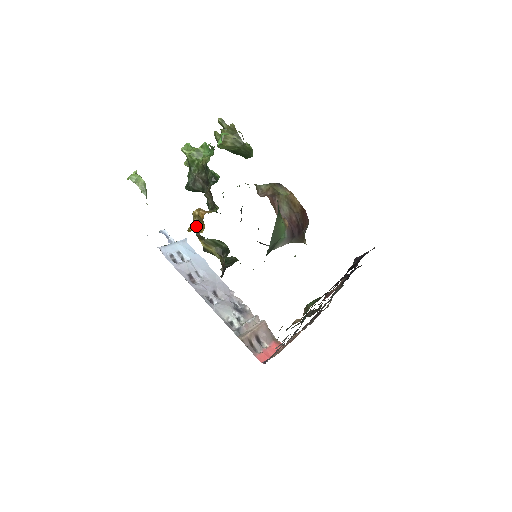
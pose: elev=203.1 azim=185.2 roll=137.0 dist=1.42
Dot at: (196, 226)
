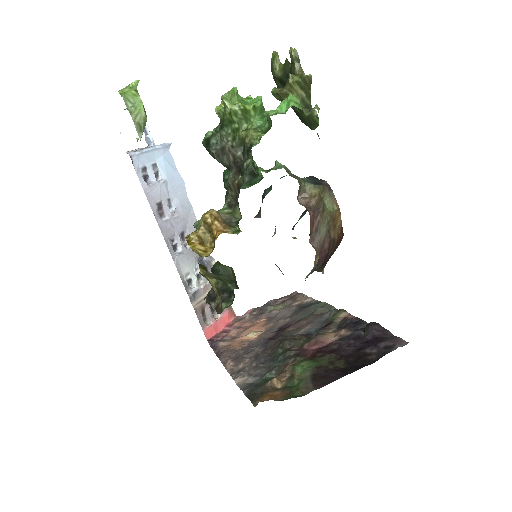
Dot at: (201, 238)
